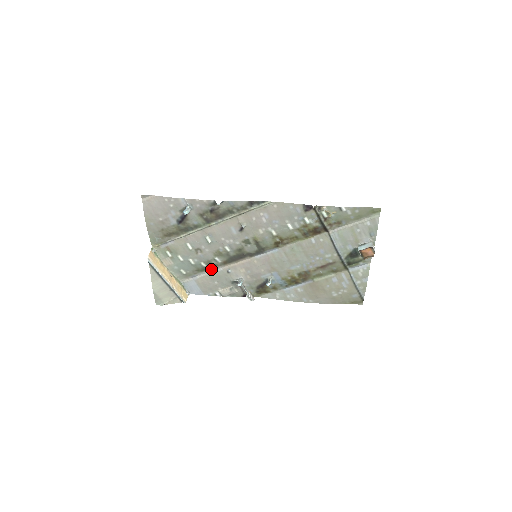
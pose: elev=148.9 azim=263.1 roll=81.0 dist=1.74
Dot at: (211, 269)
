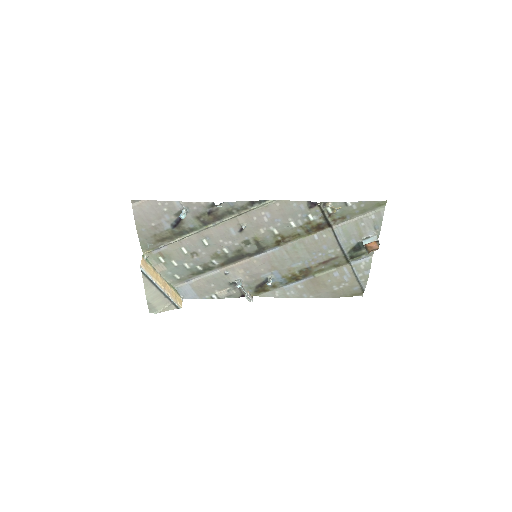
Dot at: (207, 272)
